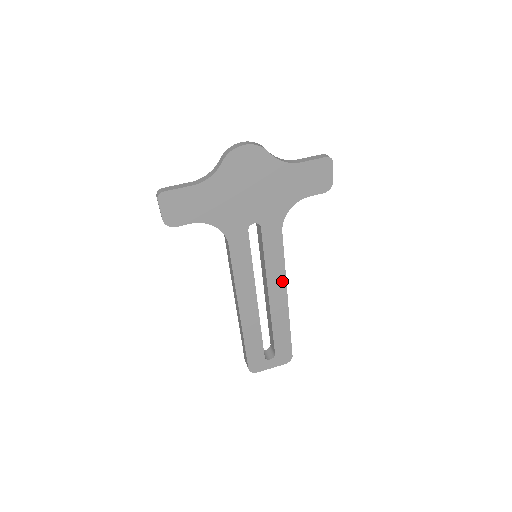
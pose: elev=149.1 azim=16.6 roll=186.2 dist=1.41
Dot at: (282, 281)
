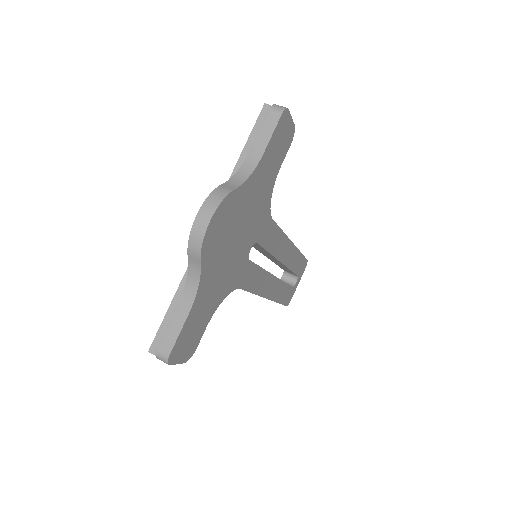
Dot at: (285, 242)
